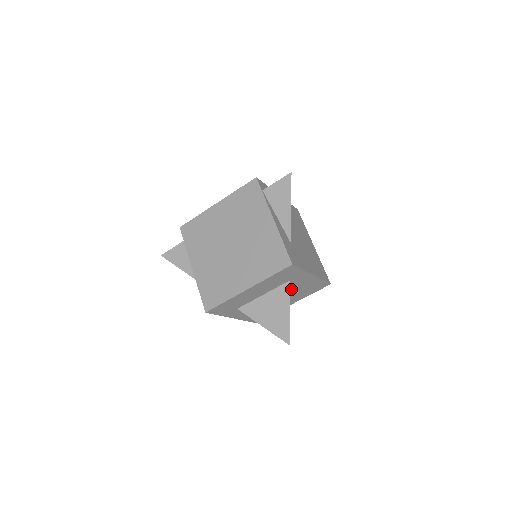
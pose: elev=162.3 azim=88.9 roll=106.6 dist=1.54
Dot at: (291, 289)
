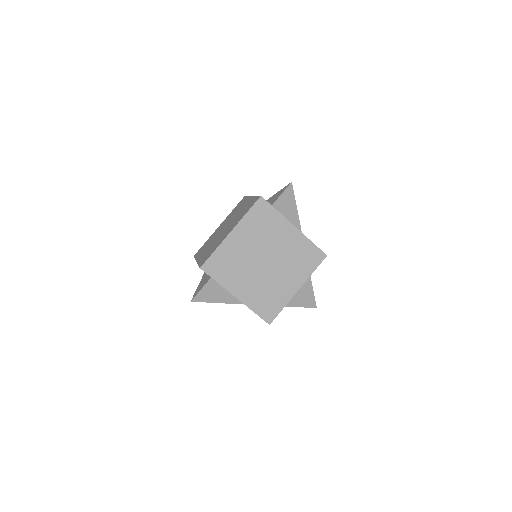
Dot at: occluded
